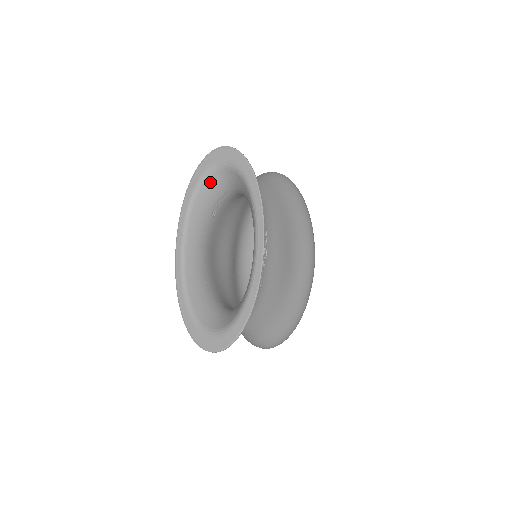
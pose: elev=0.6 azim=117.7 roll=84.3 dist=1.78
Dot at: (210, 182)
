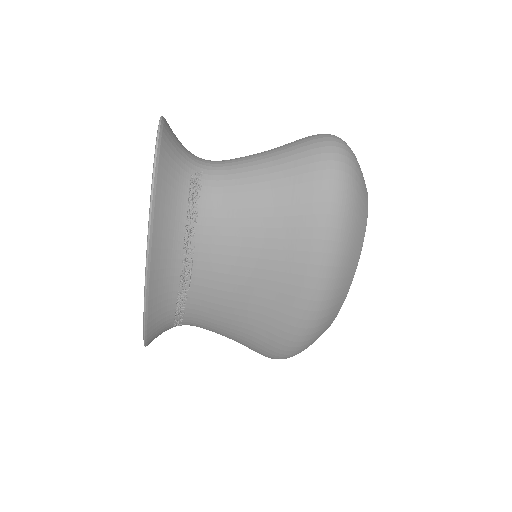
Dot at: occluded
